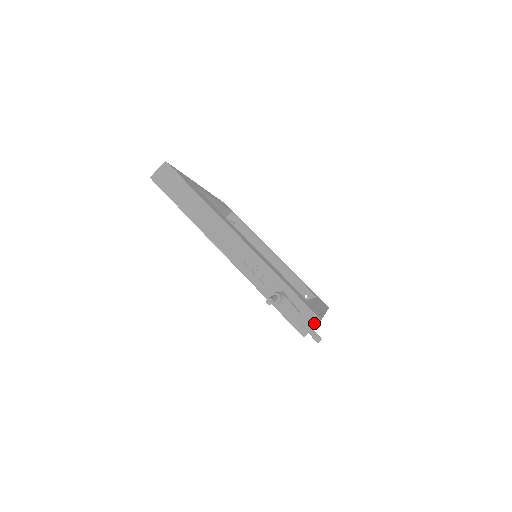
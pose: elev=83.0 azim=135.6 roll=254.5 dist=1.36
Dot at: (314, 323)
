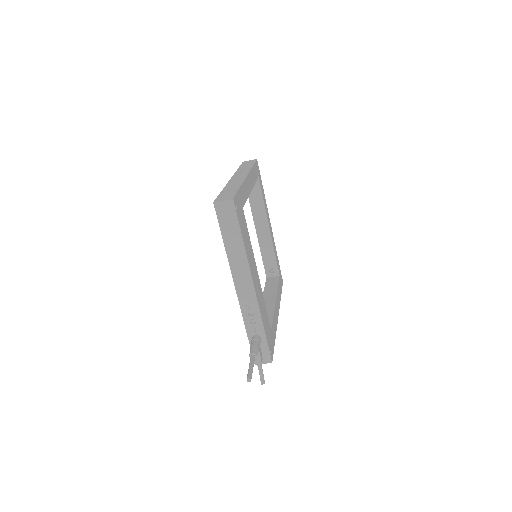
Dot at: (267, 362)
